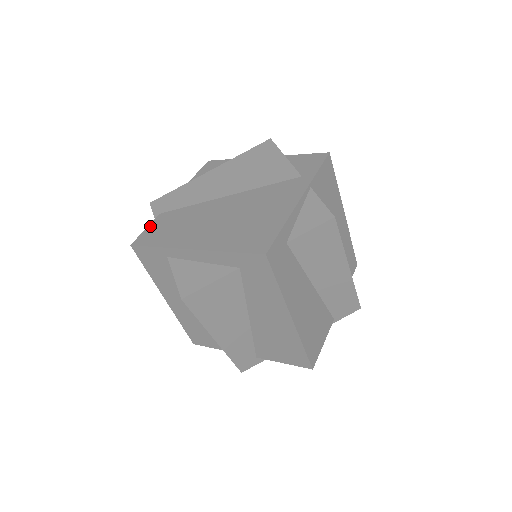
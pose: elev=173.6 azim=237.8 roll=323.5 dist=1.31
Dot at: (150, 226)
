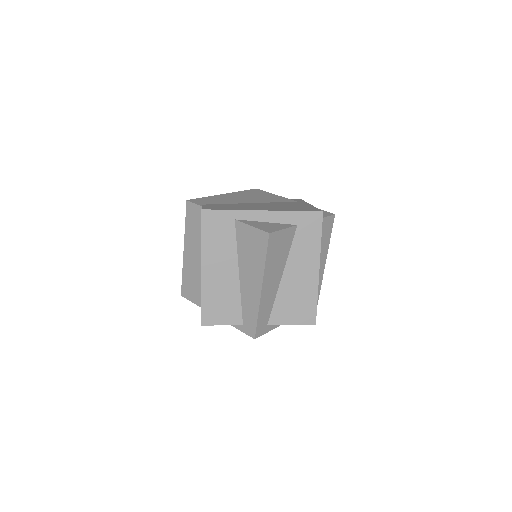
Dot at: (205, 206)
